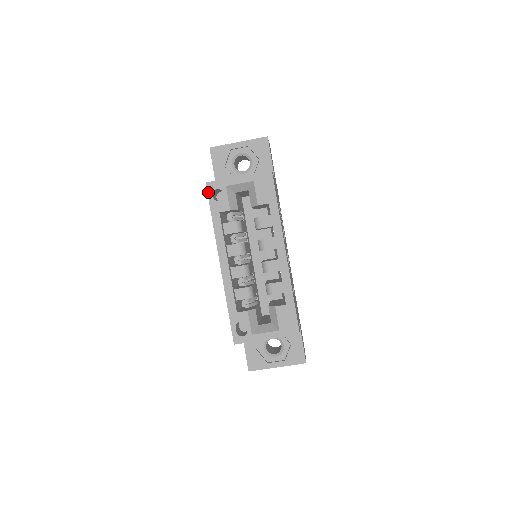
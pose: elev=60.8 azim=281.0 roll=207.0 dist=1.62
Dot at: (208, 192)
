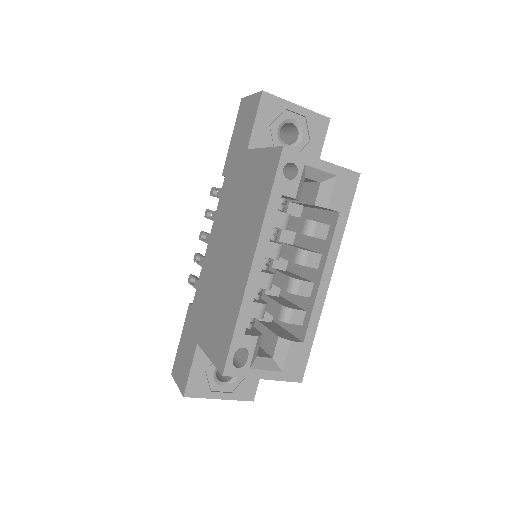
Dot at: (281, 160)
